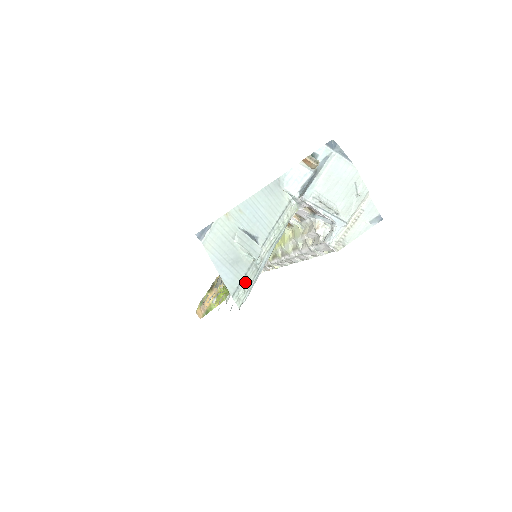
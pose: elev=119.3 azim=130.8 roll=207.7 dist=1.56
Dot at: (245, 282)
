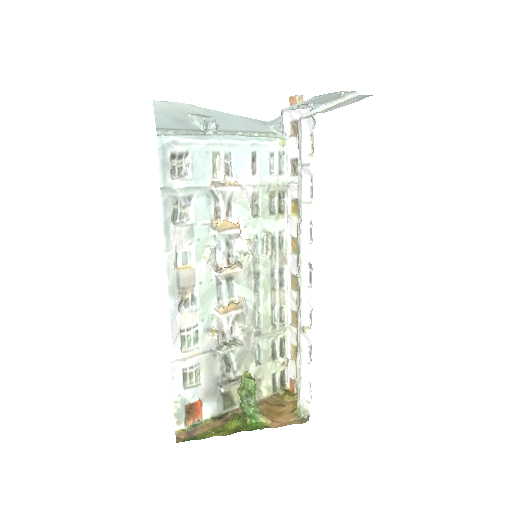
Dot at: (181, 132)
